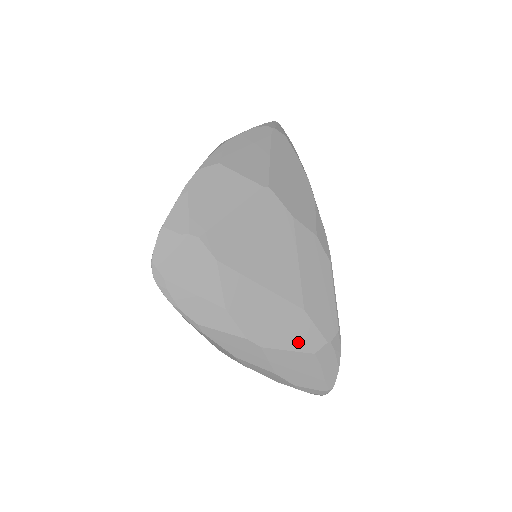
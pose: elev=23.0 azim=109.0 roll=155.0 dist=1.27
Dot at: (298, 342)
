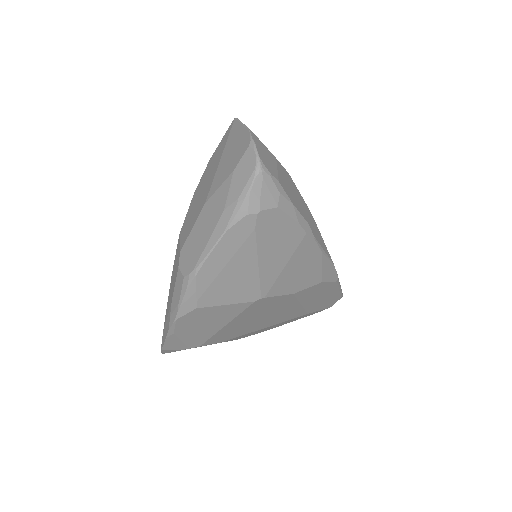
Dot at: (303, 317)
